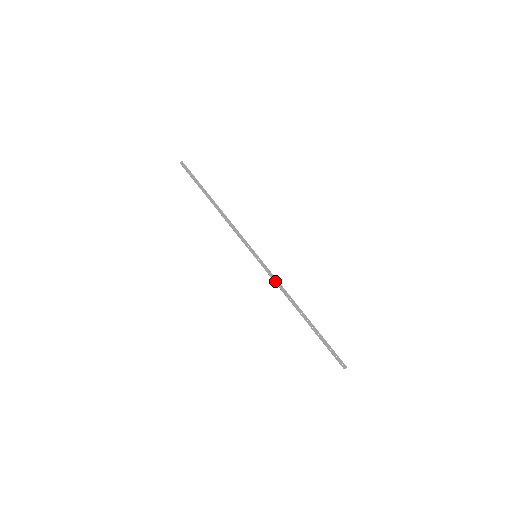
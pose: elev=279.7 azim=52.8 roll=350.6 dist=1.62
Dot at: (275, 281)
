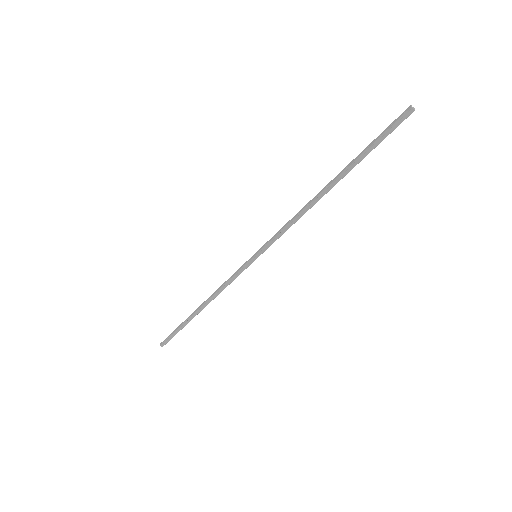
Dot at: (284, 227)
